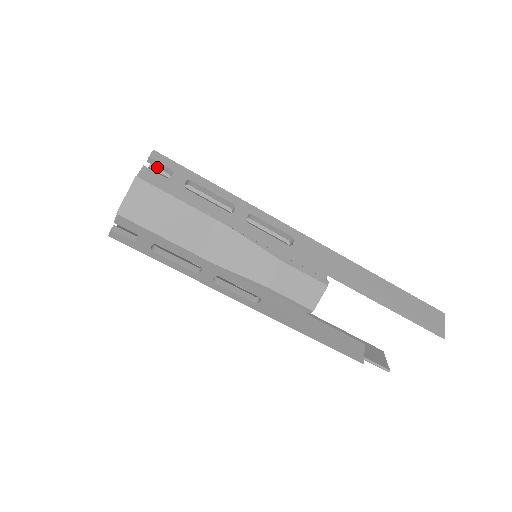
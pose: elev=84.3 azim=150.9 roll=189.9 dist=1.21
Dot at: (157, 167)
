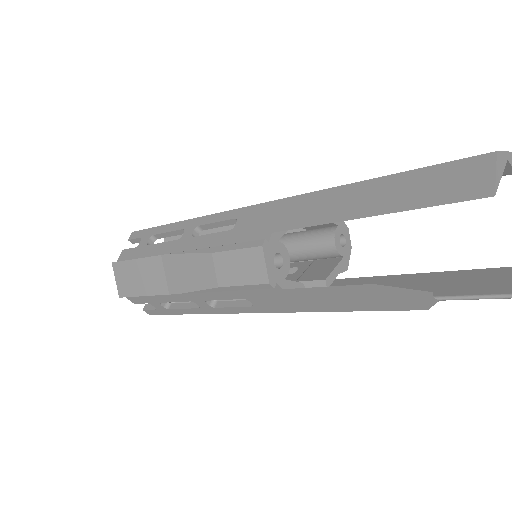
Dot at: occluded
